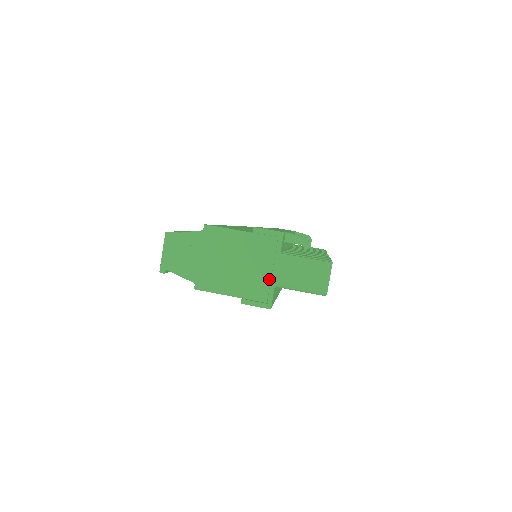
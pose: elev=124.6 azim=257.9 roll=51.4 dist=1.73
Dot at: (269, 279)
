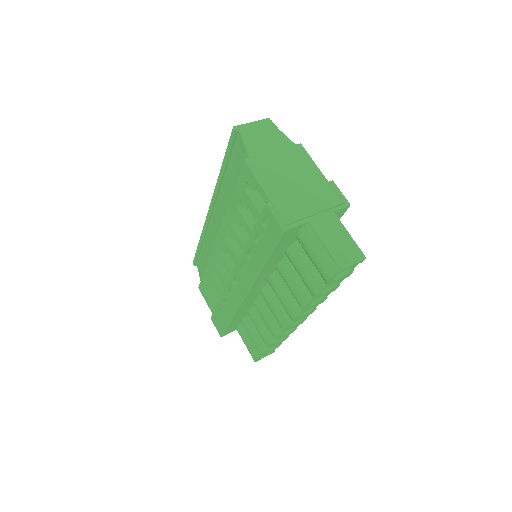
Dot at: (307, 215)
